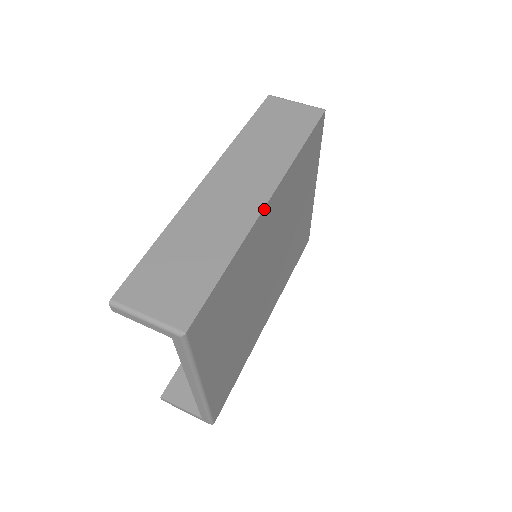
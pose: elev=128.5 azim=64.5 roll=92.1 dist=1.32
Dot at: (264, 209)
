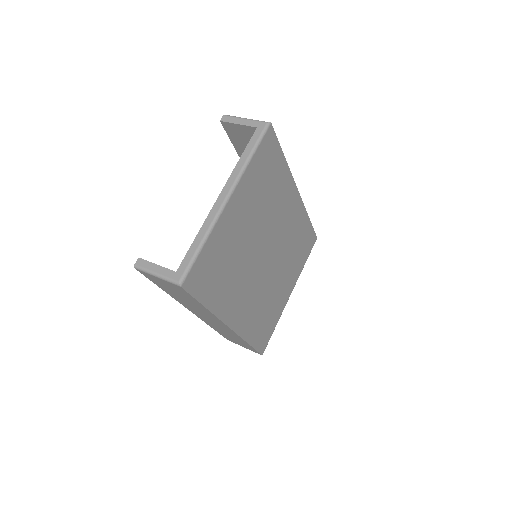
Dot at: (296, 188)
